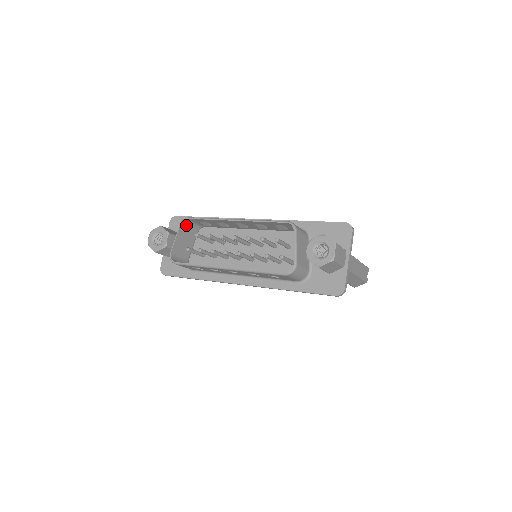
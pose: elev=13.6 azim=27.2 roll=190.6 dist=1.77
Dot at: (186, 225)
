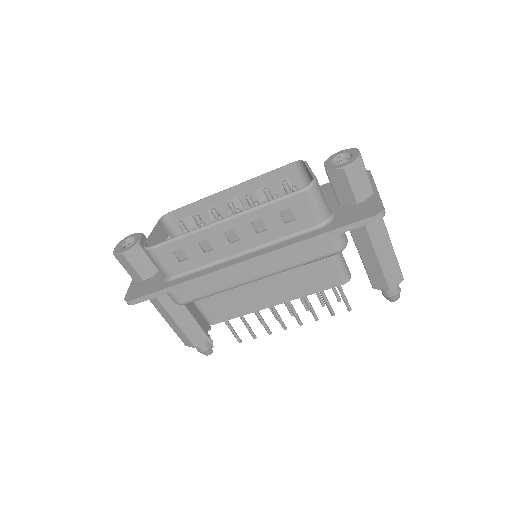
Dot at: (166, 227)
